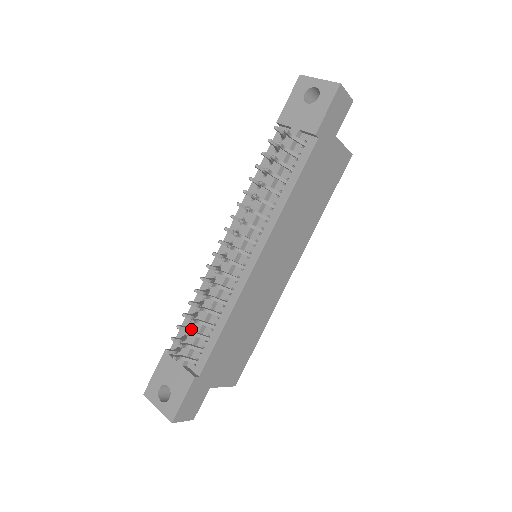
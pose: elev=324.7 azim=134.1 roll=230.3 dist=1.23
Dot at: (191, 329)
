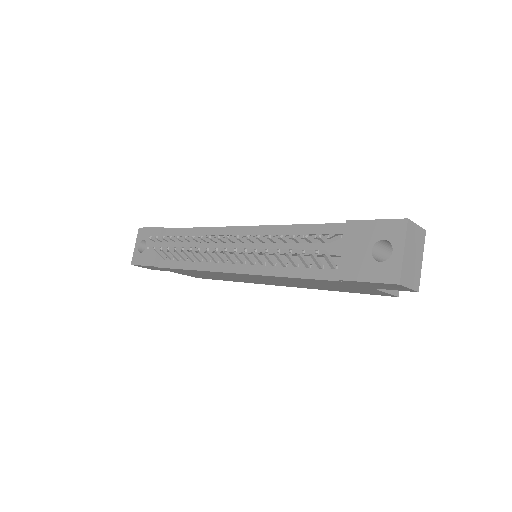
Dot at: occluded
